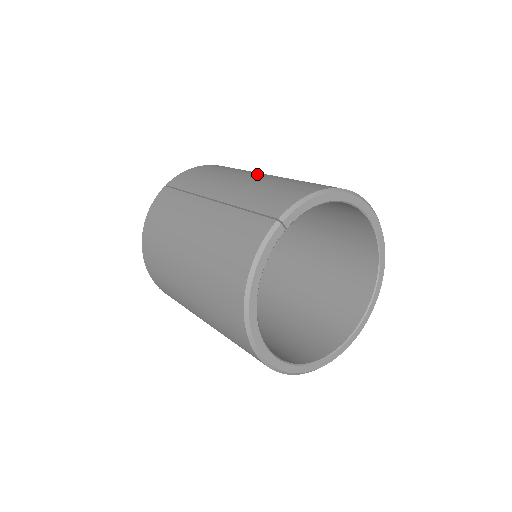
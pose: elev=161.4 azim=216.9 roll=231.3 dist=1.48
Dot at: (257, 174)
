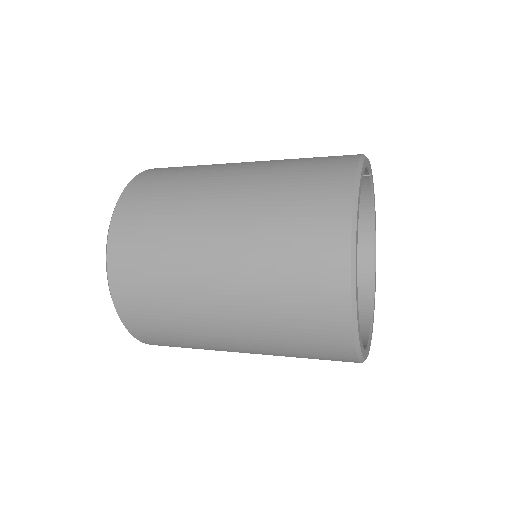
Dot at: occluded
